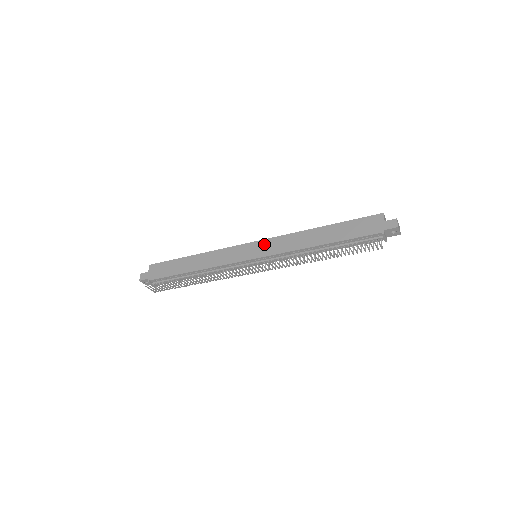
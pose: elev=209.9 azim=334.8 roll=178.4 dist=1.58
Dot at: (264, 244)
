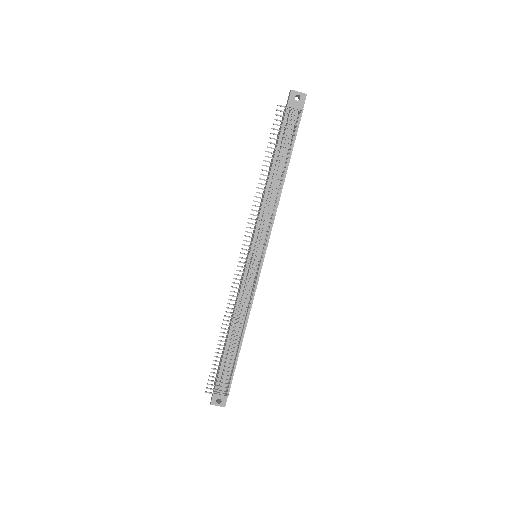
Dot at: (251, 240)
